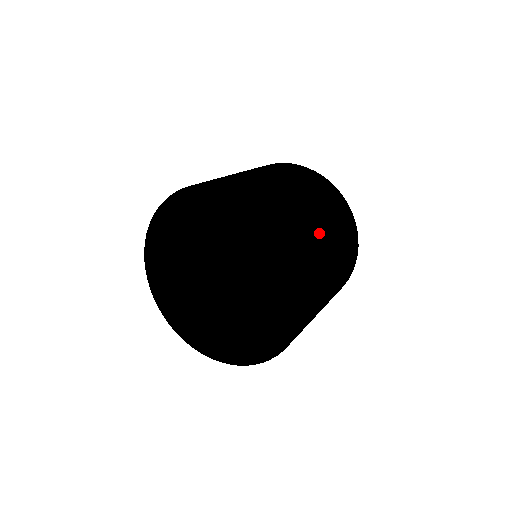
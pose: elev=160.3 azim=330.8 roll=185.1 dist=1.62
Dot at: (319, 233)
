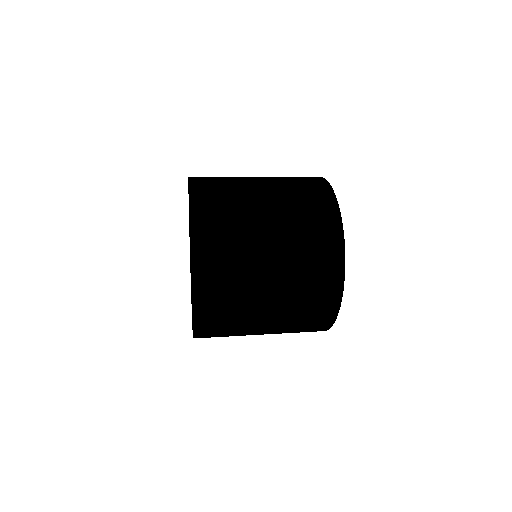
Dot at: (244, 202)
